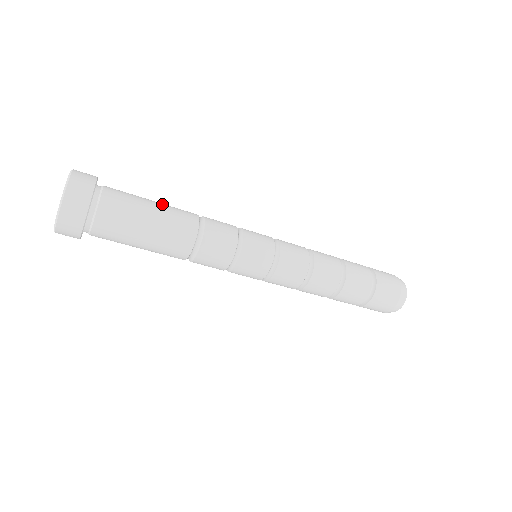
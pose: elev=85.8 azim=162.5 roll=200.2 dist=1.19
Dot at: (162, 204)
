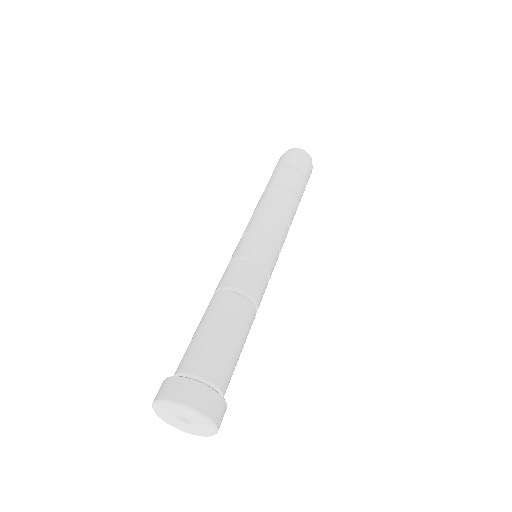
Dot at: (240, 334)
